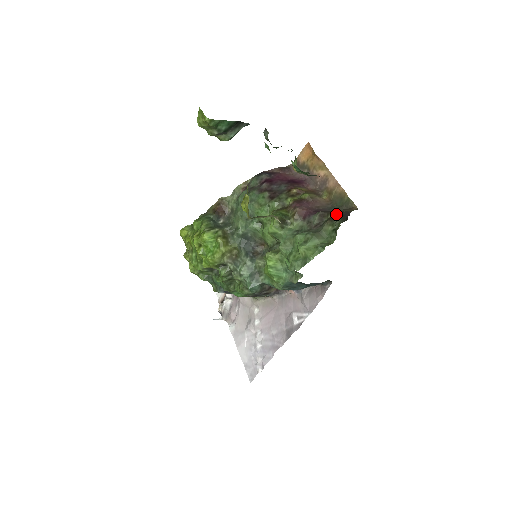
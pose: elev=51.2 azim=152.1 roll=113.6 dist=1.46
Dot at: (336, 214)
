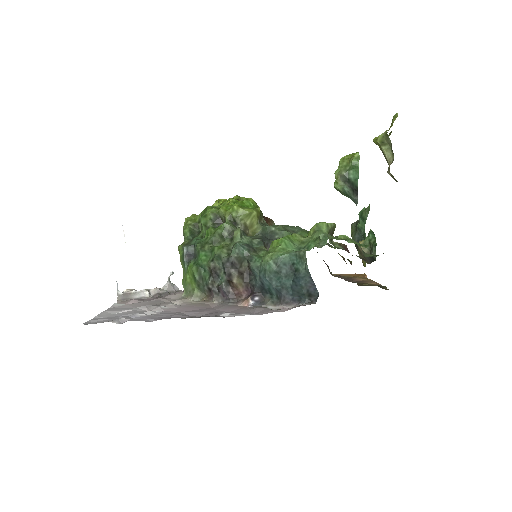
Dot at: occluded
